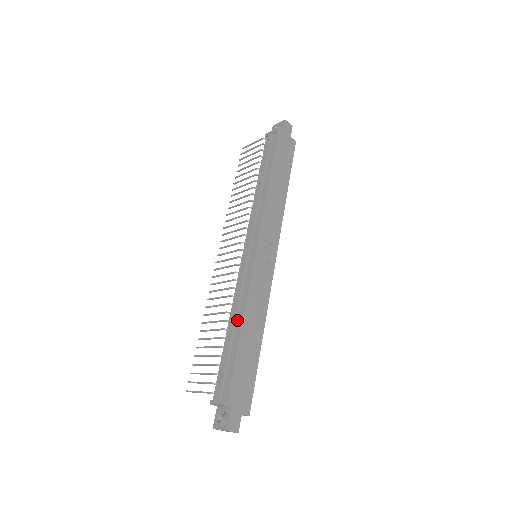
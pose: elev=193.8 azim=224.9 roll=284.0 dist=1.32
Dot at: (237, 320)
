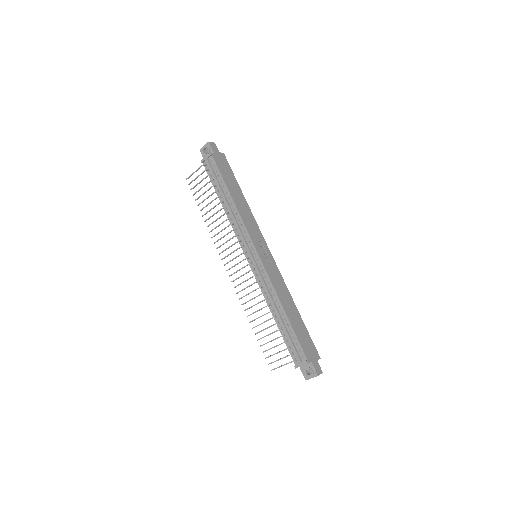
Dot at: (277, 307)
